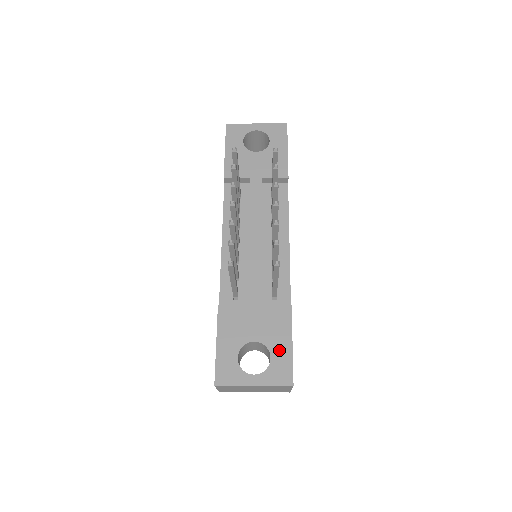
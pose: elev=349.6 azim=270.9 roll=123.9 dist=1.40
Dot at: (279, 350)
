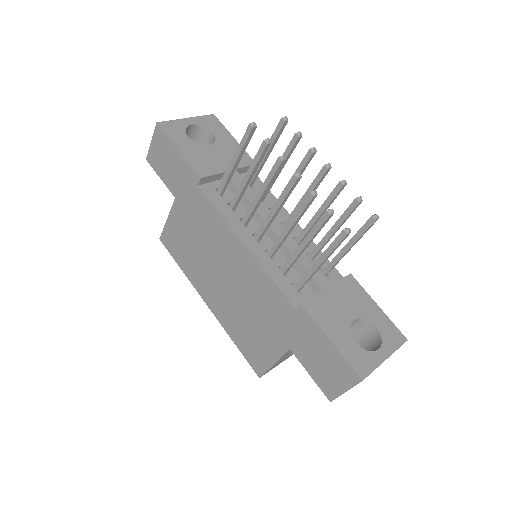
Dot at: (375, 316)
